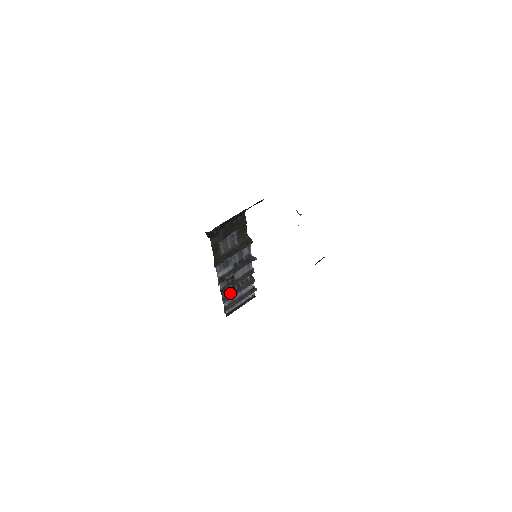
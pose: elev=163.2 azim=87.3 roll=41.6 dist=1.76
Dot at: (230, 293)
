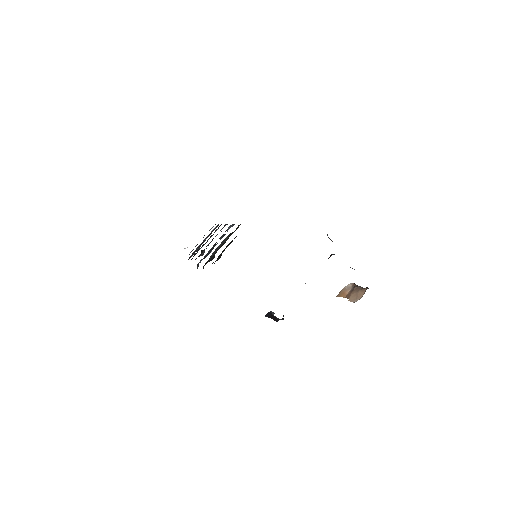
Dot at: (198, 250)
